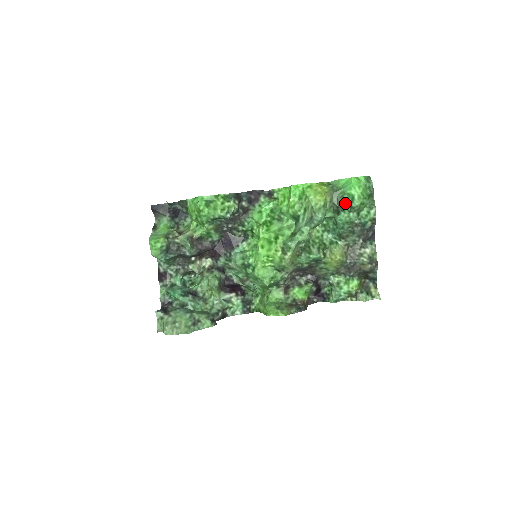
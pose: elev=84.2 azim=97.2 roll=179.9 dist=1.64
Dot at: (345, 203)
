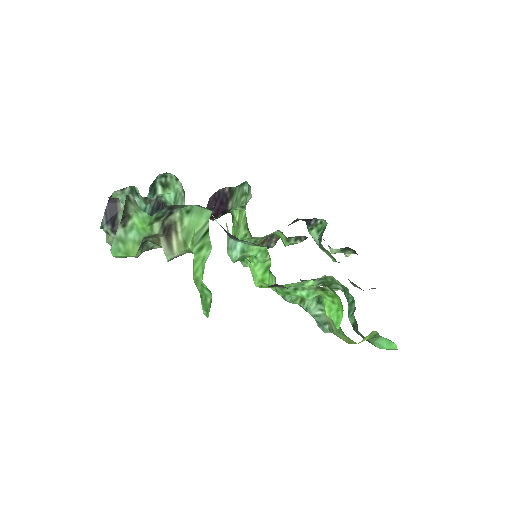
Dot at: occluded
